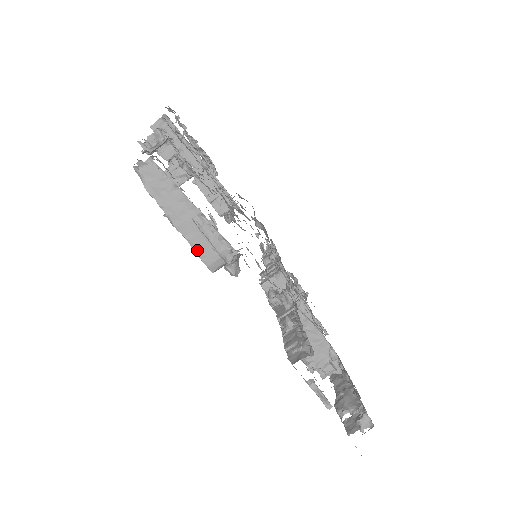
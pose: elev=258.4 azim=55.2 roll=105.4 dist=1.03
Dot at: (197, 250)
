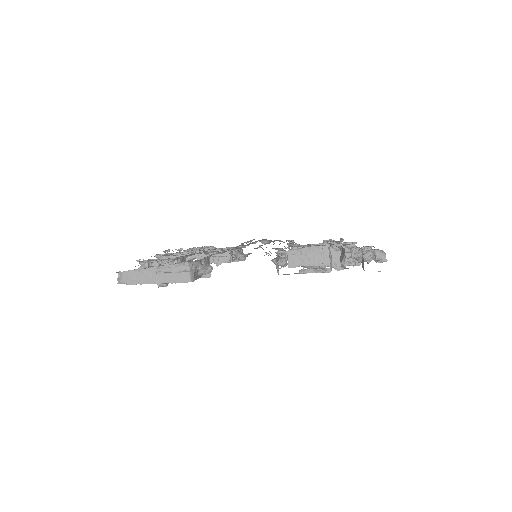
Dot at: (173, 282)
